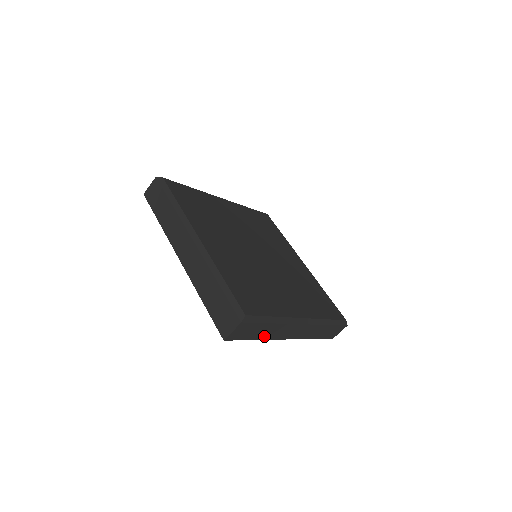
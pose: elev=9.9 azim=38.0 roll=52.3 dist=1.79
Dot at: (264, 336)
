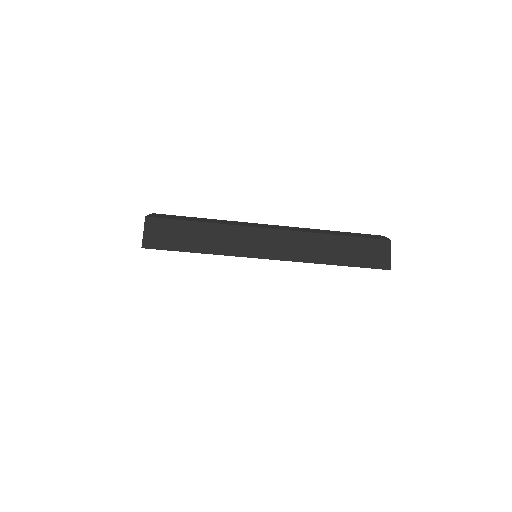
Dot at: occluded
